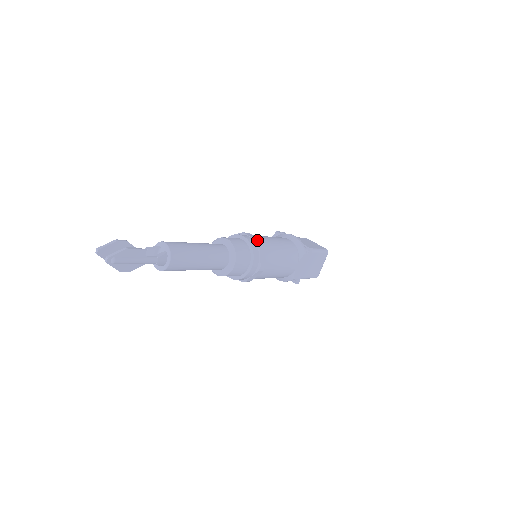
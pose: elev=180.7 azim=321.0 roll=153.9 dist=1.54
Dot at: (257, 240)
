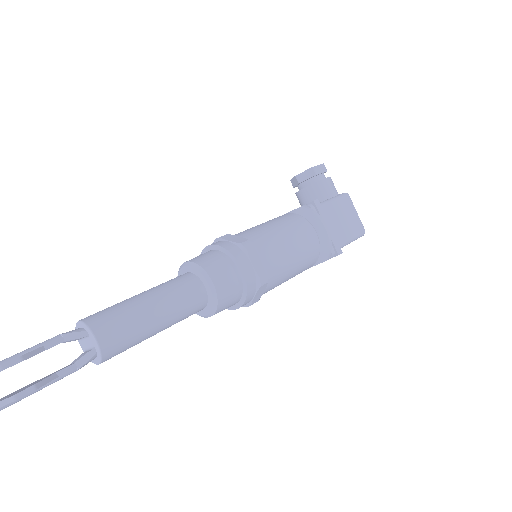
Dot at: (260, 277)
